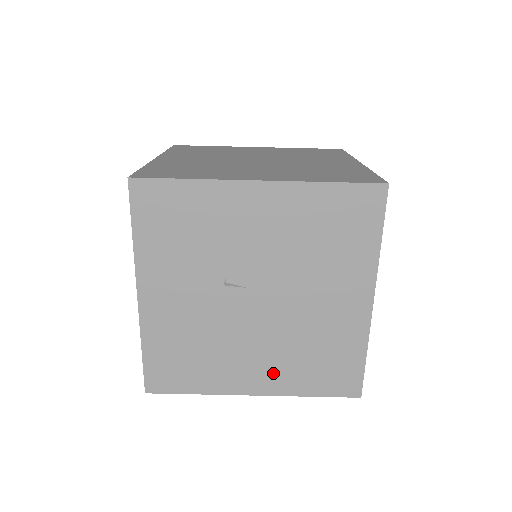
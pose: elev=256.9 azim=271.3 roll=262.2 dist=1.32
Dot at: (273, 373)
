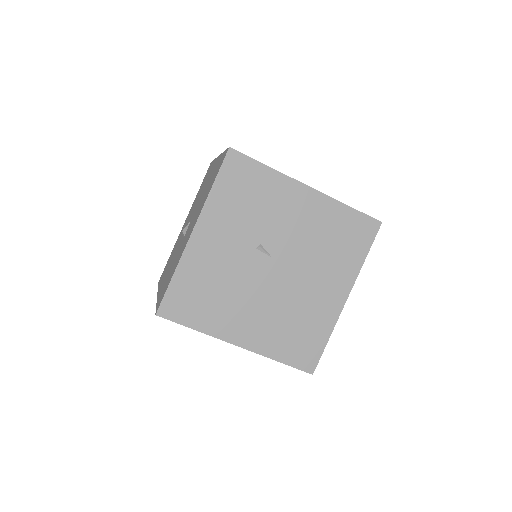
Dot at: (260, 332)
